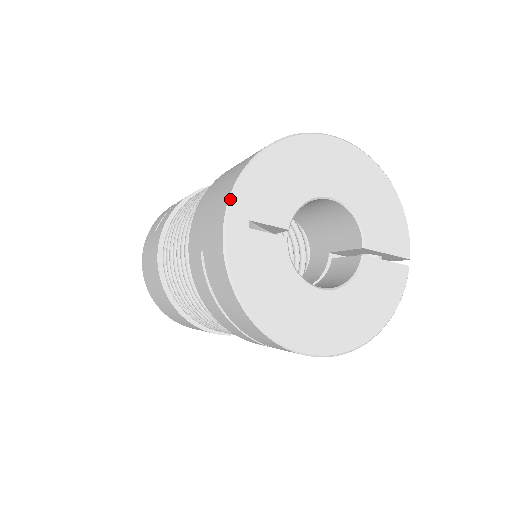
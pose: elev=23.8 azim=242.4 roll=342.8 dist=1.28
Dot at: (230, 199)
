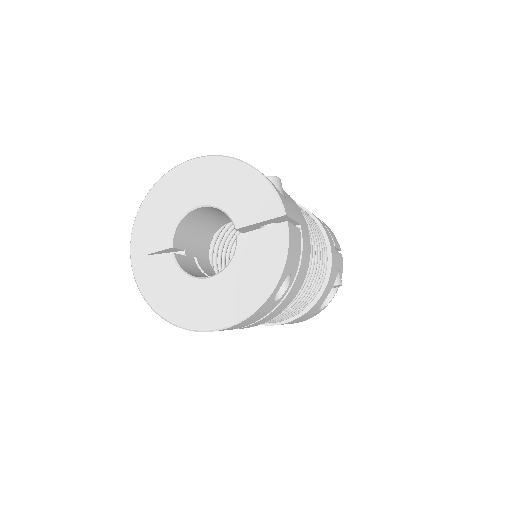
Dot at: (130, 249)
